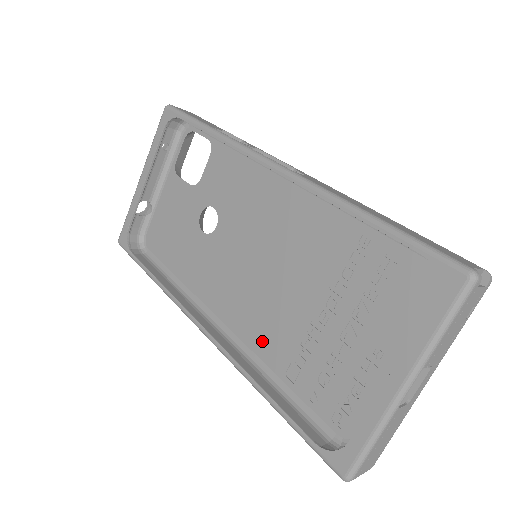
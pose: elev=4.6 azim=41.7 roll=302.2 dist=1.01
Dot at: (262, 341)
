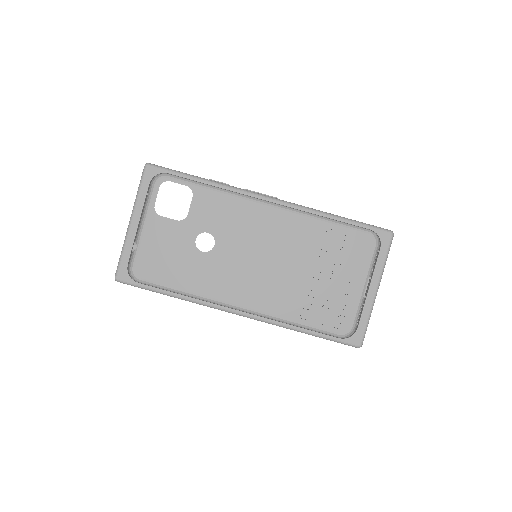
Dot at: (276, 305)
